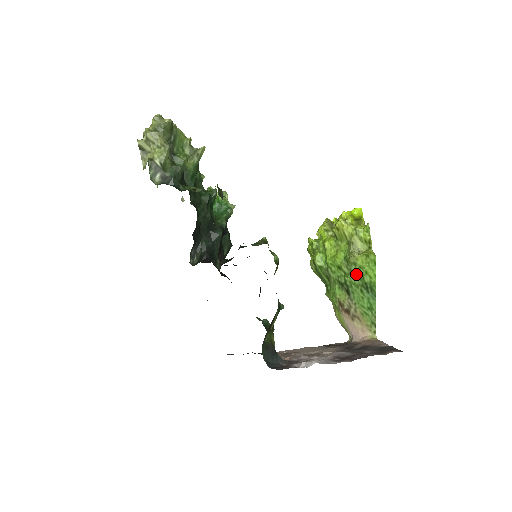
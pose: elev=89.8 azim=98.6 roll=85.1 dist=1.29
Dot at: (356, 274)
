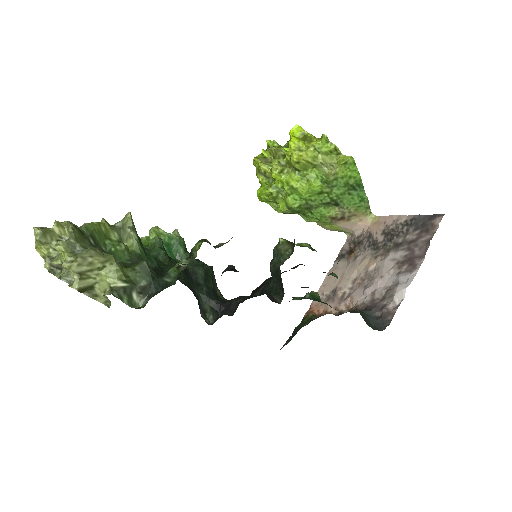
Dot at: (339, 186)
